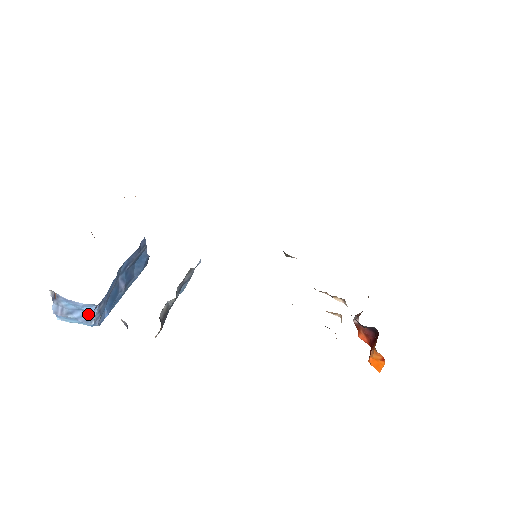
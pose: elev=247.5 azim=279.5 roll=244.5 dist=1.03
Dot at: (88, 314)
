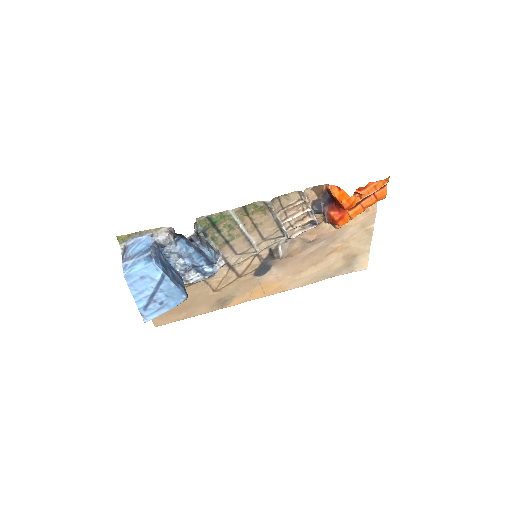
Dot at: (147, 249)
